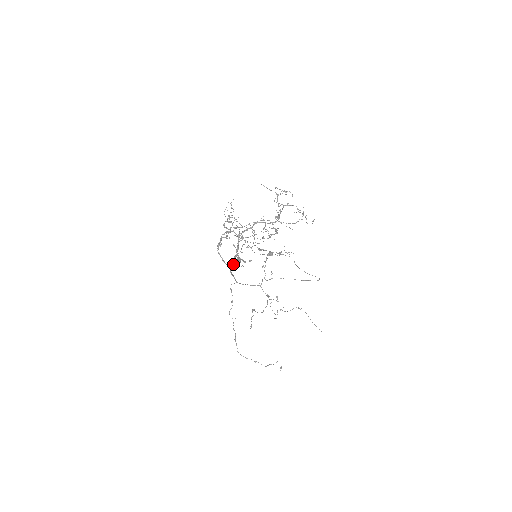
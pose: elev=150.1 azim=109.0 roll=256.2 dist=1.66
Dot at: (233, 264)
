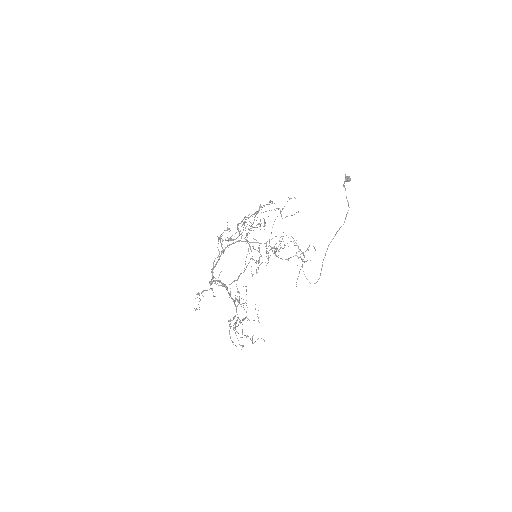
Dot at: (211, 272)
